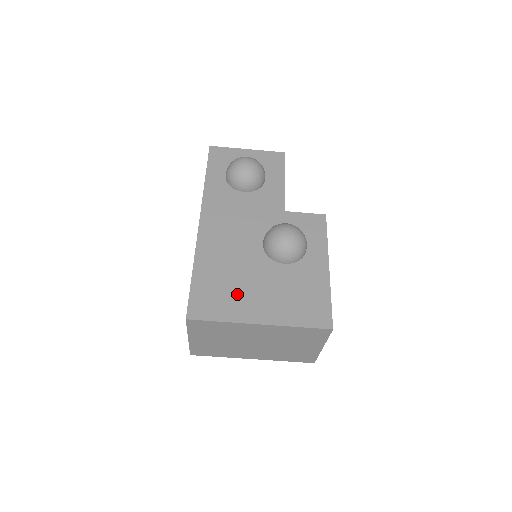
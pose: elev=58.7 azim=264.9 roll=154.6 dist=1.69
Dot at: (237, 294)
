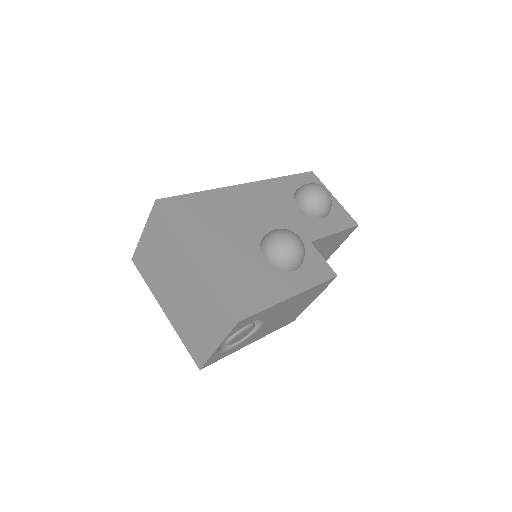
Dot at: (208, 230)
